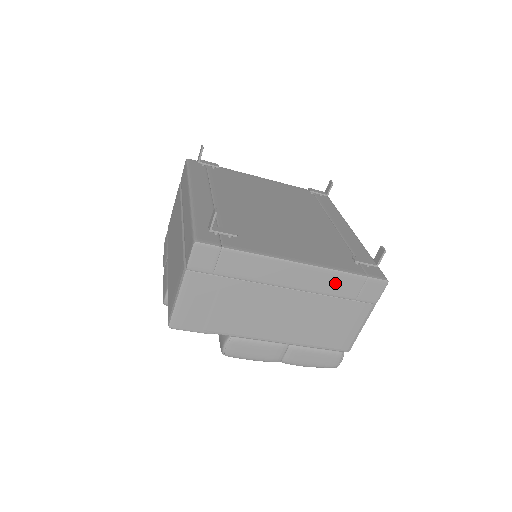
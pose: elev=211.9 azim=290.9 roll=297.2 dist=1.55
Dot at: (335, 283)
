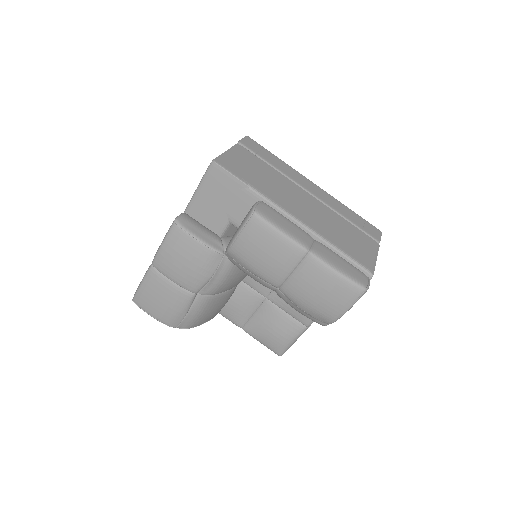
Dot at: (343, 209)
